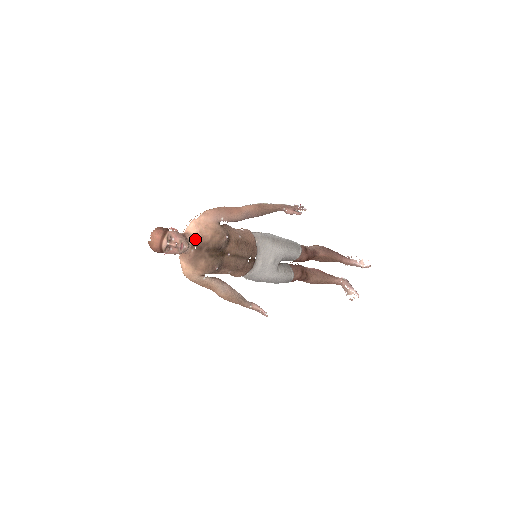
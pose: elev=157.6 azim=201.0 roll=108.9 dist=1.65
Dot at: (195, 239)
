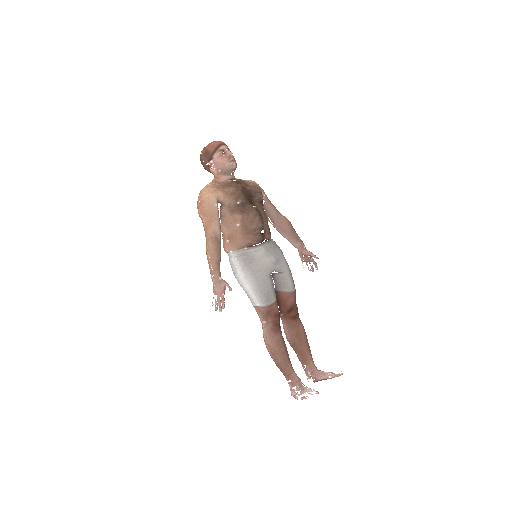
Dot at: (238, 179)
